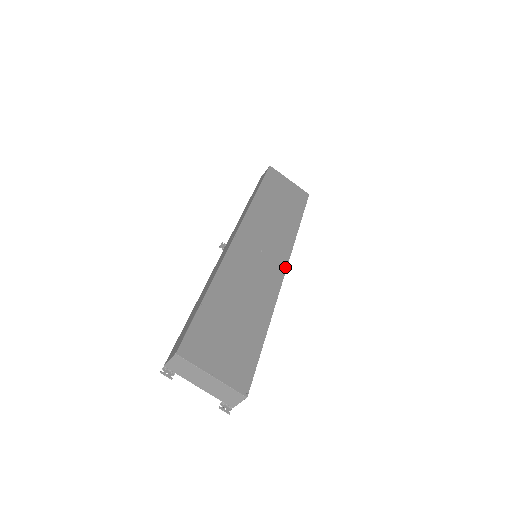
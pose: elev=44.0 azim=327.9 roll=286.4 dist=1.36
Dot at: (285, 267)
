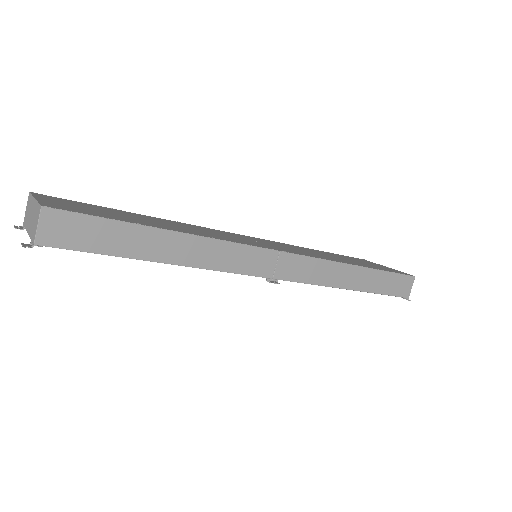
Dot at: (279, 250)
